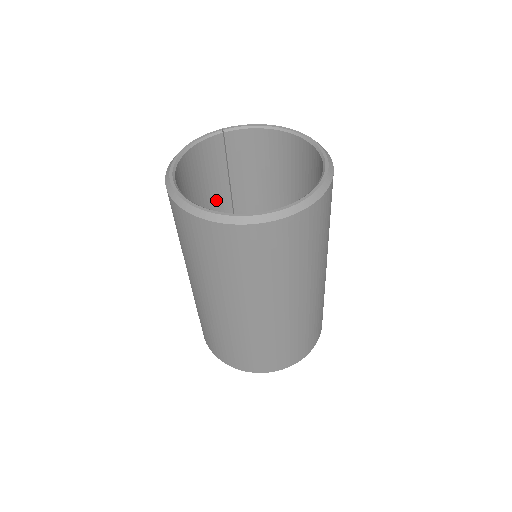
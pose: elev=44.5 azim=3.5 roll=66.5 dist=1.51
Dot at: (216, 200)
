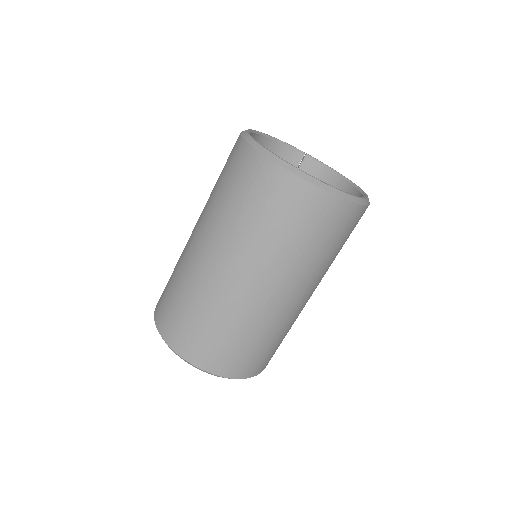
Dot at: occluded
